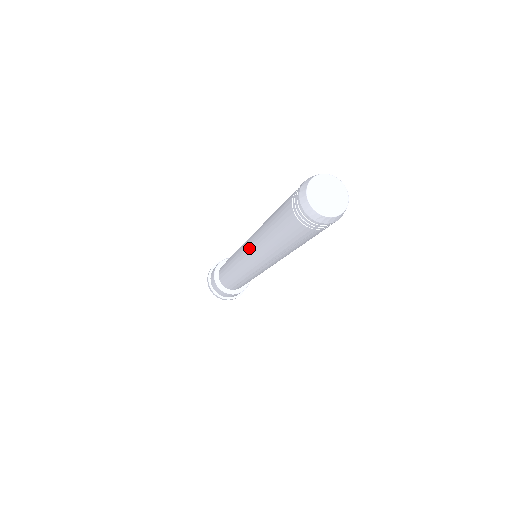
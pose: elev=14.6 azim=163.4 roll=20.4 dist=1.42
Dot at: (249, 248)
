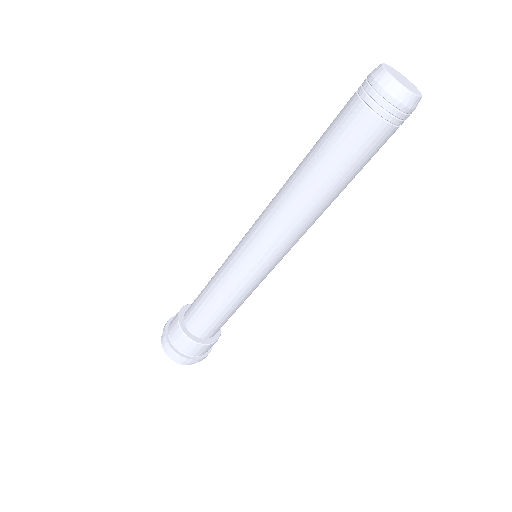
Dot at: (273, 236)
